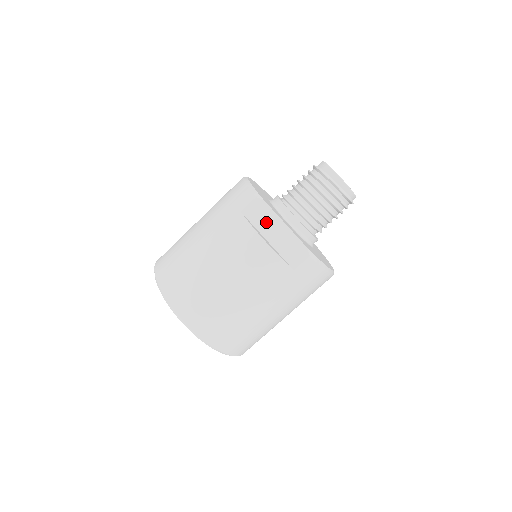
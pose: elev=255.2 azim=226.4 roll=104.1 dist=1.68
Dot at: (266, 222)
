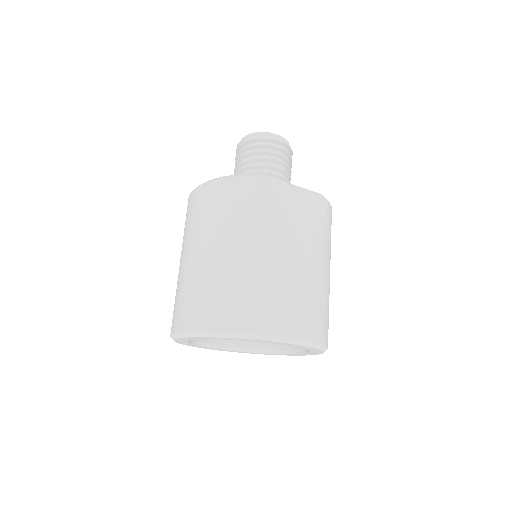
Dot at: (280, 193)
